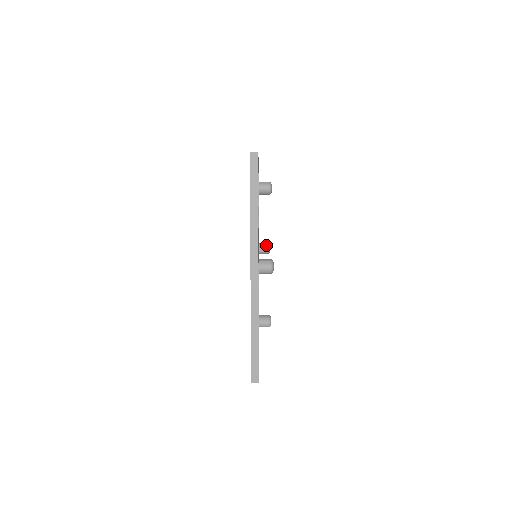
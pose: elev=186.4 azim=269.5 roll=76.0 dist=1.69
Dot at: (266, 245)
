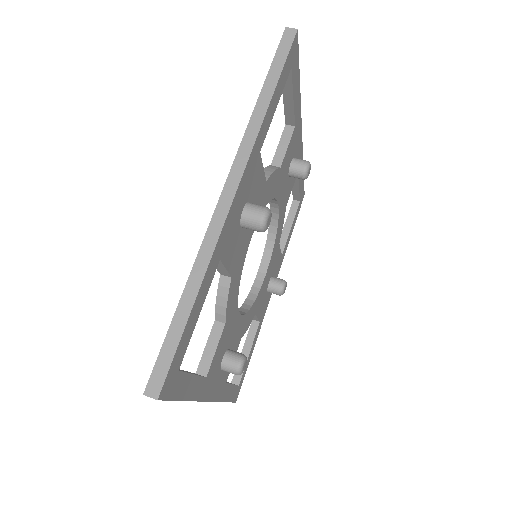
Dot at: (300, 173)
